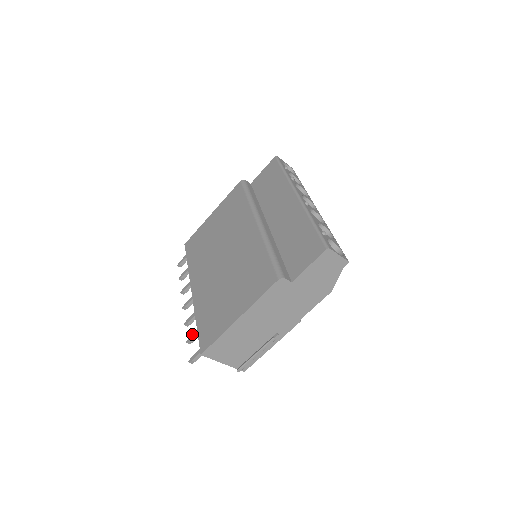
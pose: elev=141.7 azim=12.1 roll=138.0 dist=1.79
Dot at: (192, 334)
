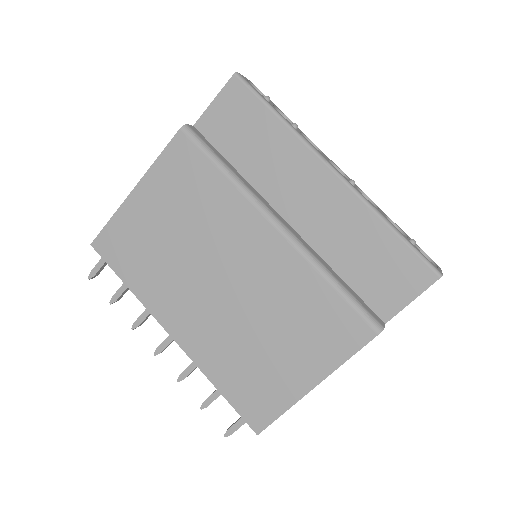
Dot at: (208, 398)
